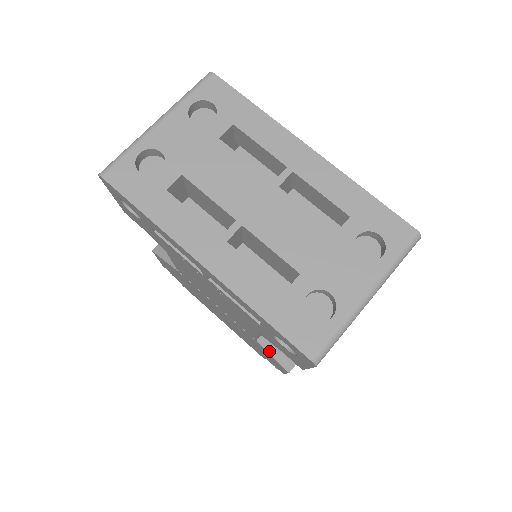
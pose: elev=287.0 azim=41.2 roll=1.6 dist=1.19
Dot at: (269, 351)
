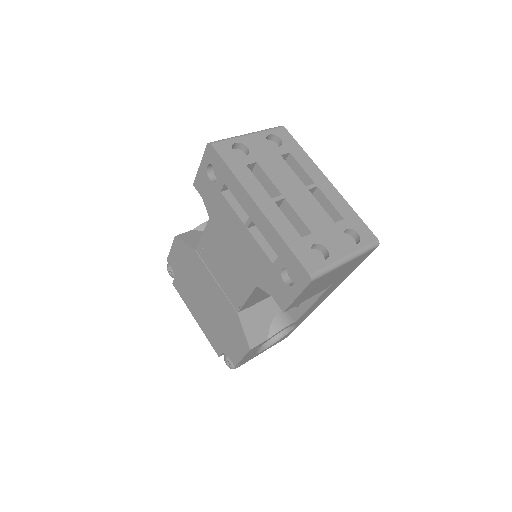
Dot at: (243, 326)
